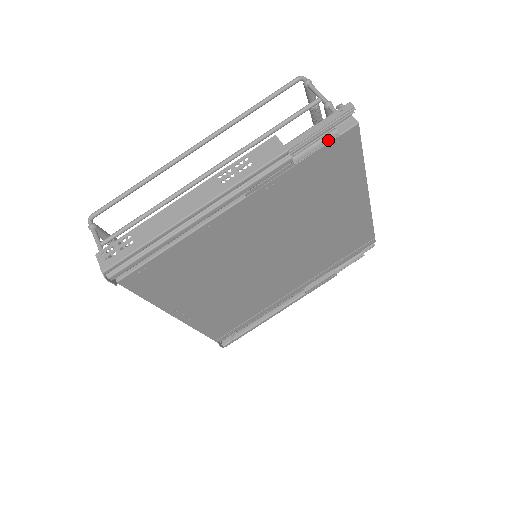
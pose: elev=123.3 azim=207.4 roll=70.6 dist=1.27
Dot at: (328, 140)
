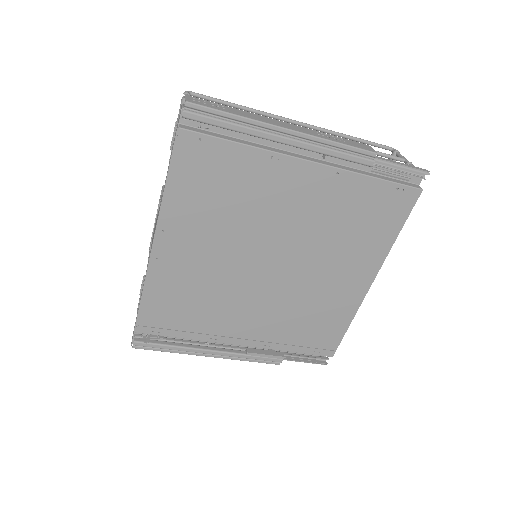
Dot at: (402, 176)
